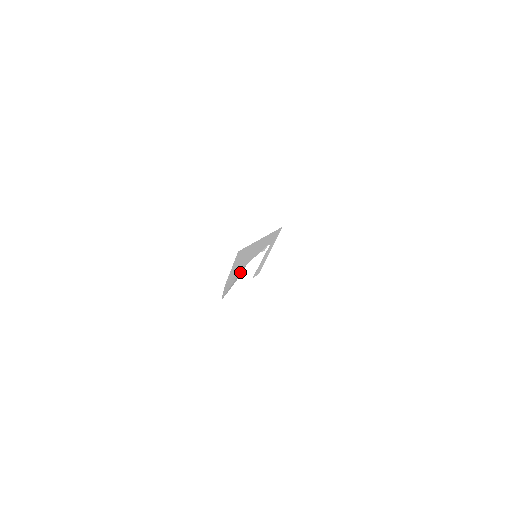
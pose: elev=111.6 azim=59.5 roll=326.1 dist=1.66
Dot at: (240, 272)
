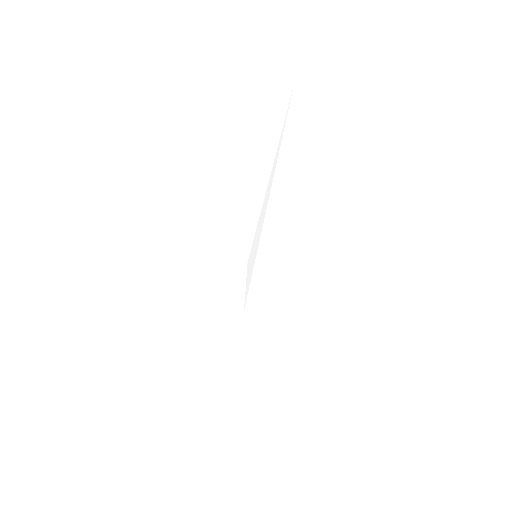
Dot at: occluded
